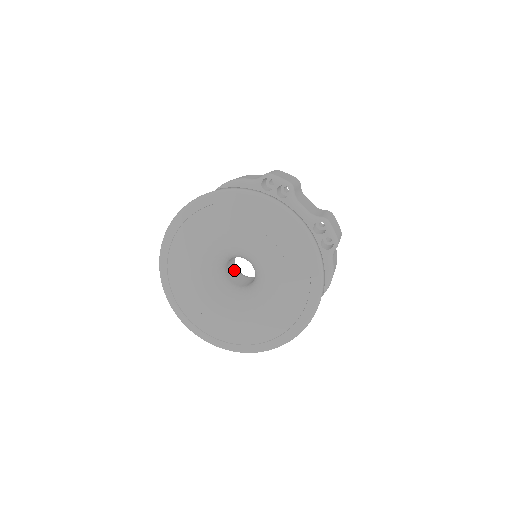
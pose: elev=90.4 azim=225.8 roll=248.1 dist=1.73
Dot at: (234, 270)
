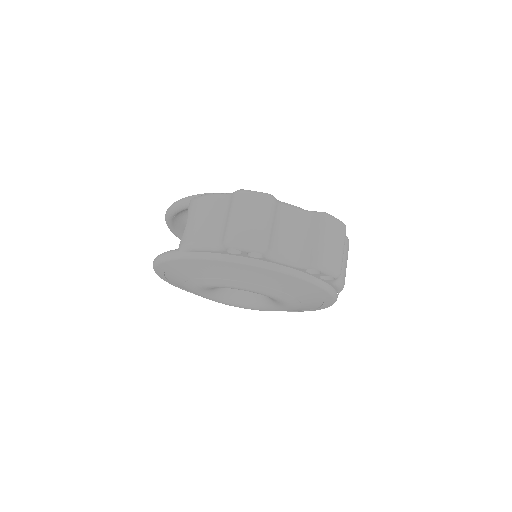
Dot at: occluded
